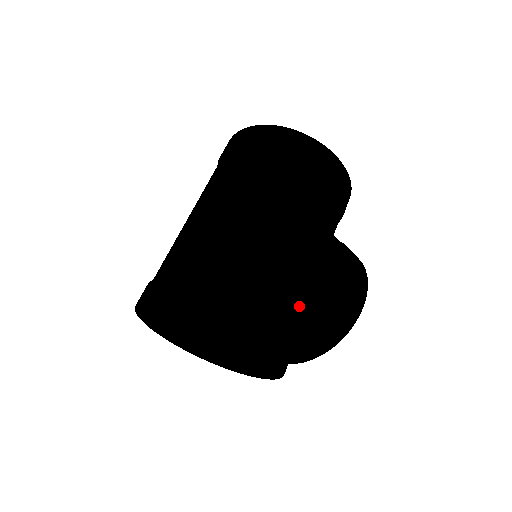
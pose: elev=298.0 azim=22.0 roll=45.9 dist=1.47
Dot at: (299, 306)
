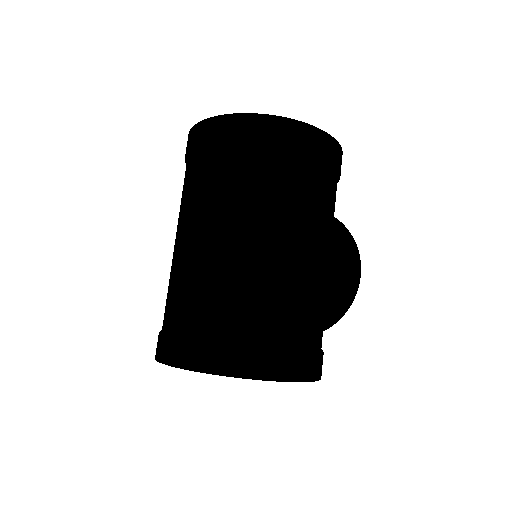
Dot at: (324, 315)
